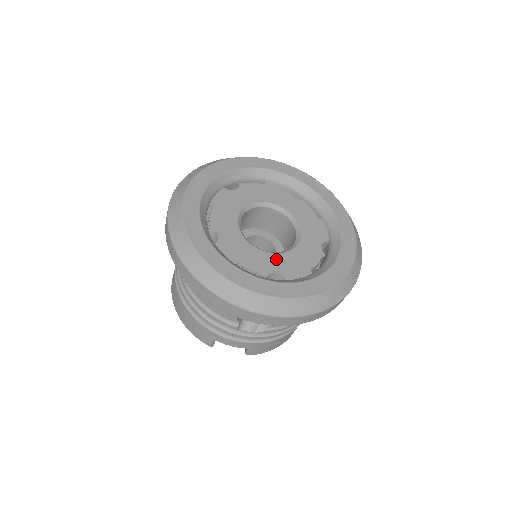
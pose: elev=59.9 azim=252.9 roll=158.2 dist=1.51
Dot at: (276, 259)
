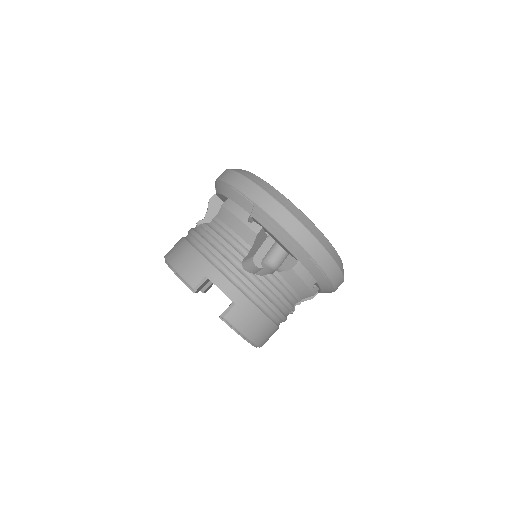
Dot at: occluded
